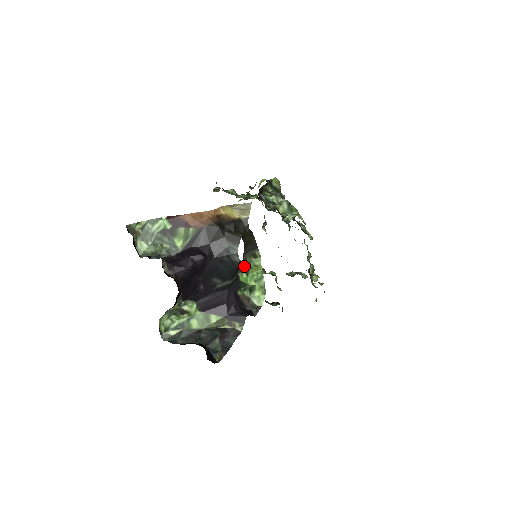
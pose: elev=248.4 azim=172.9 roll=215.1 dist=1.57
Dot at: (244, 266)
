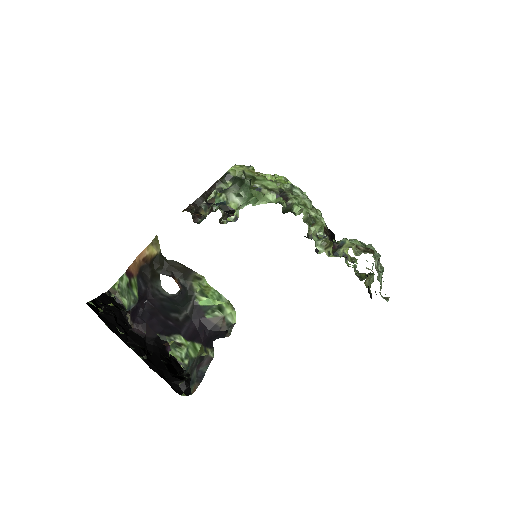
Dot at: (195, 291)
